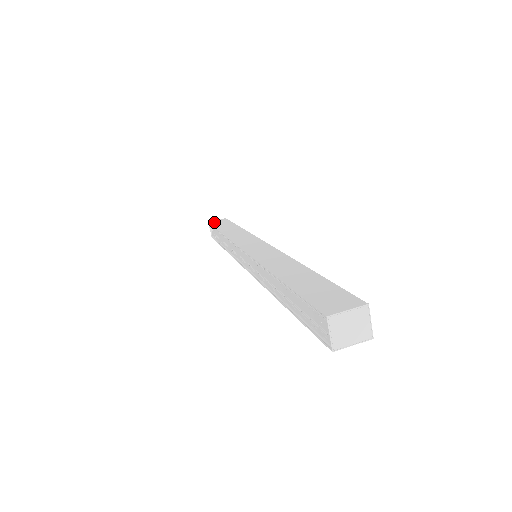
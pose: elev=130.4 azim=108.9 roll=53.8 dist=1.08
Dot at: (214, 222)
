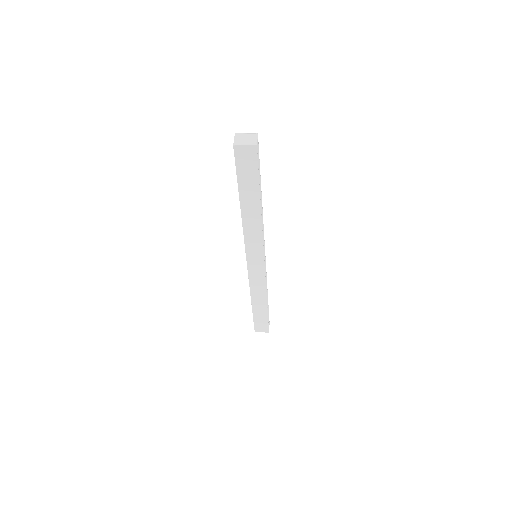
Dot at: occluded
